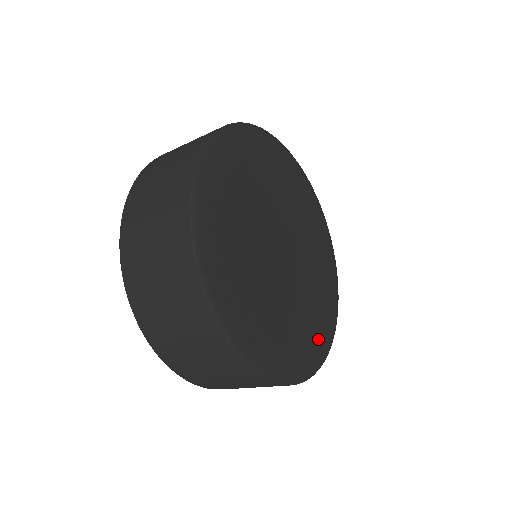
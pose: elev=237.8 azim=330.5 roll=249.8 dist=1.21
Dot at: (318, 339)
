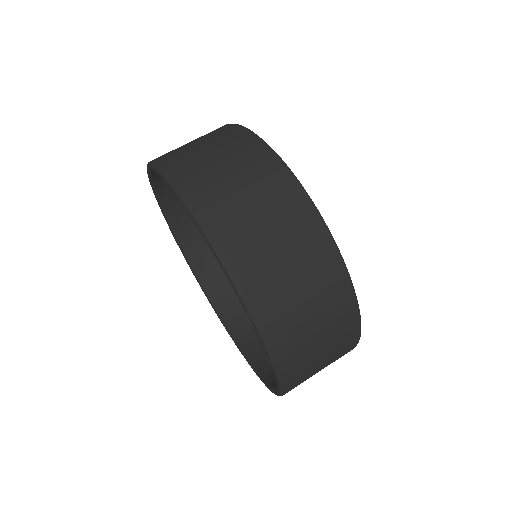
Dot at: occluded
